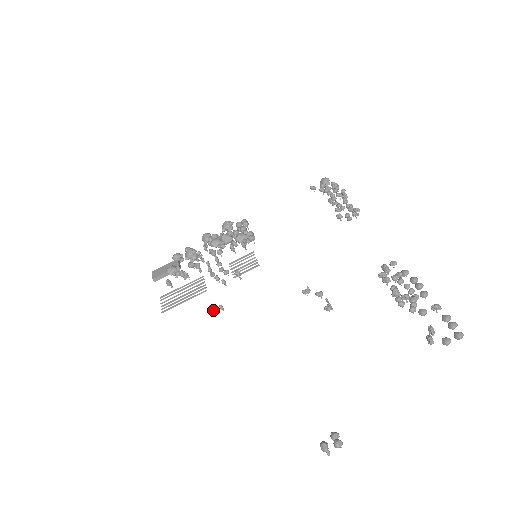
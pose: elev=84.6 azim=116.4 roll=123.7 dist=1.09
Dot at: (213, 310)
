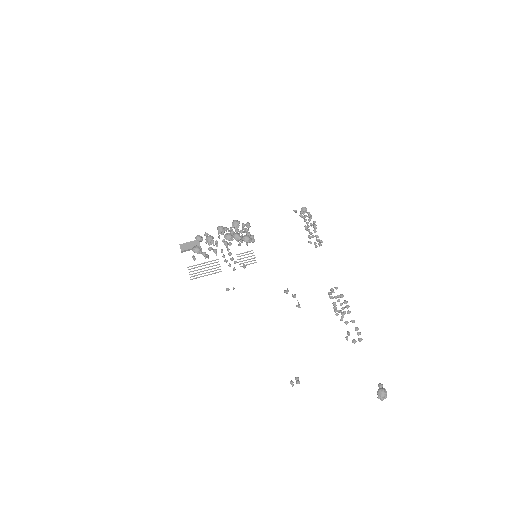
Dot at: (229, 289)
